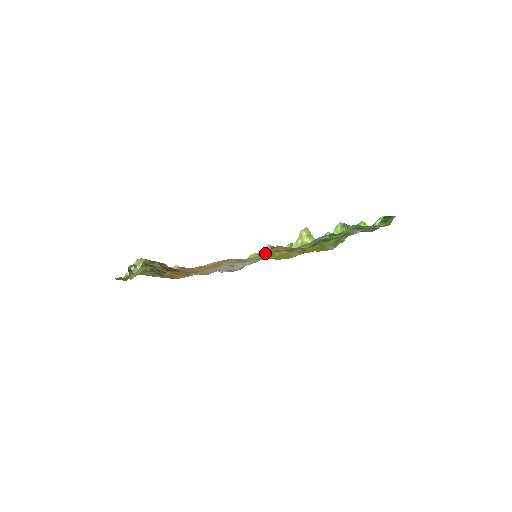
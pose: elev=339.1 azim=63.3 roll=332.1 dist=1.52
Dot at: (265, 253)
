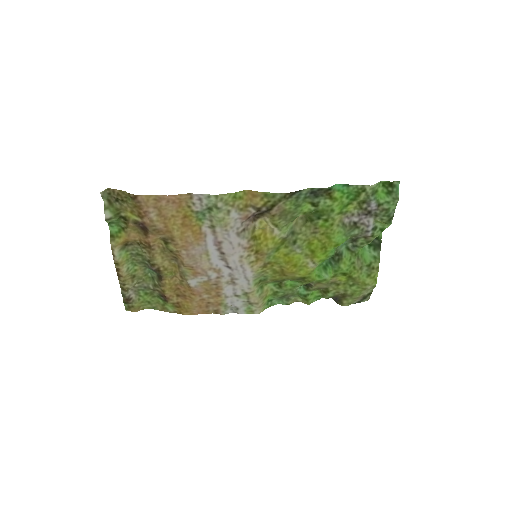
Dot at: (246, 219)
